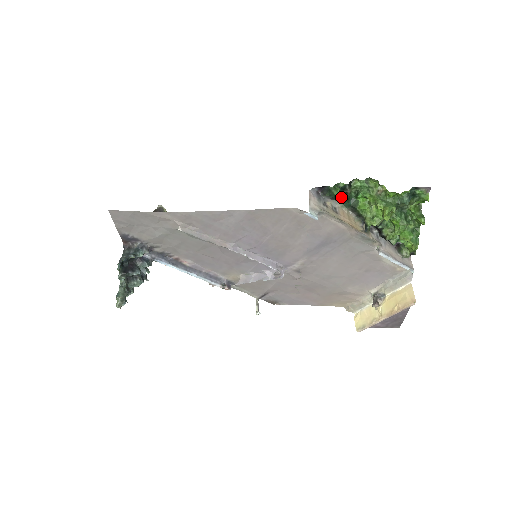
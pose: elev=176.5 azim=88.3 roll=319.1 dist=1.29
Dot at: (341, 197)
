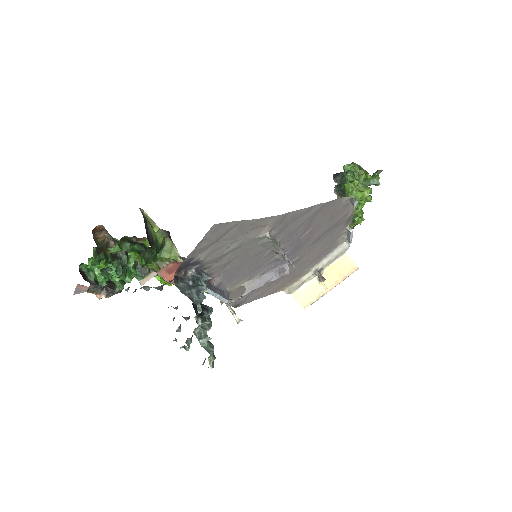
Dot at: occluded
